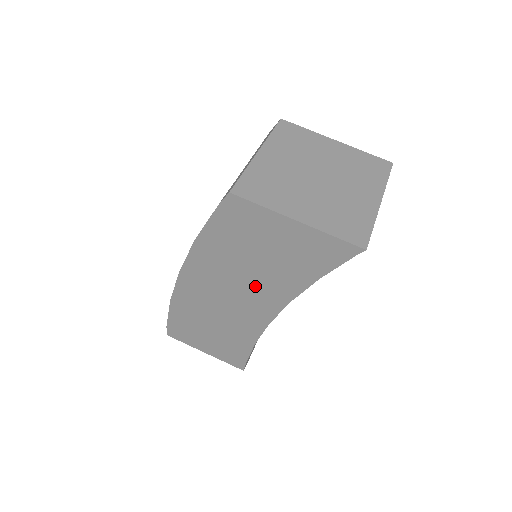
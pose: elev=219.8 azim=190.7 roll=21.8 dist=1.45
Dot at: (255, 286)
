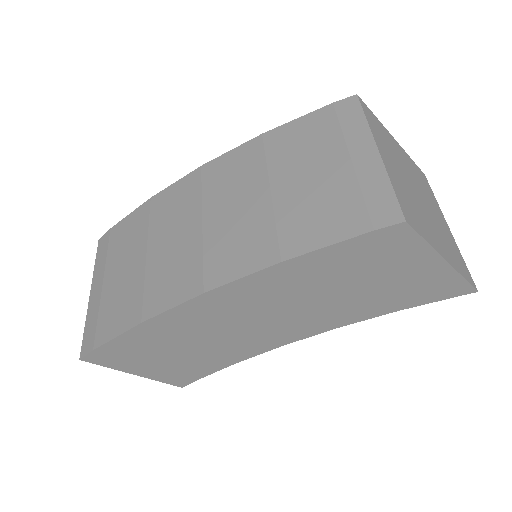
Dot at: (311, 313)
